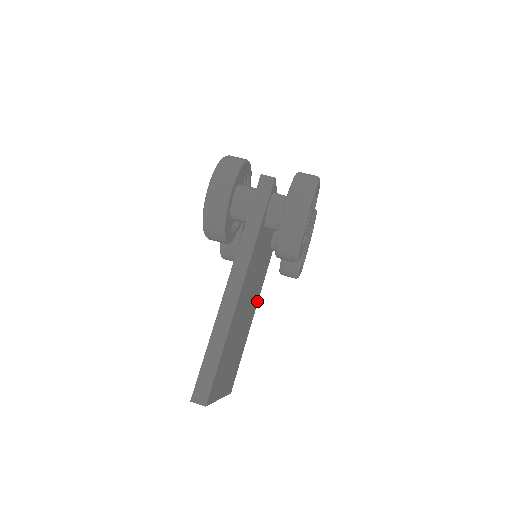
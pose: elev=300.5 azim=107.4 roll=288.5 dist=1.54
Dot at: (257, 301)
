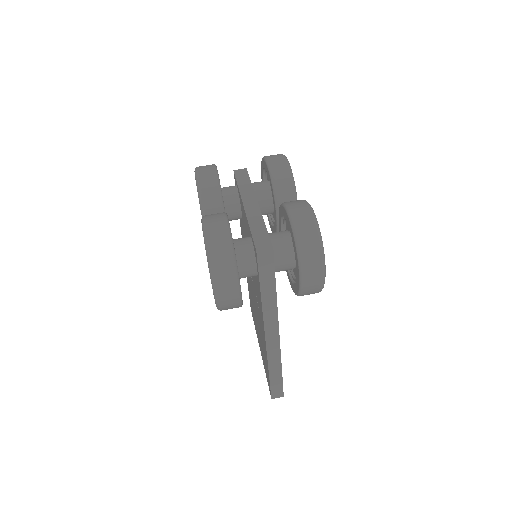
Dot at: occluded
